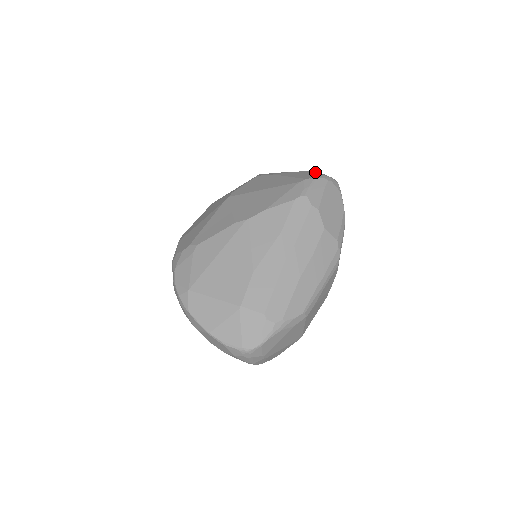
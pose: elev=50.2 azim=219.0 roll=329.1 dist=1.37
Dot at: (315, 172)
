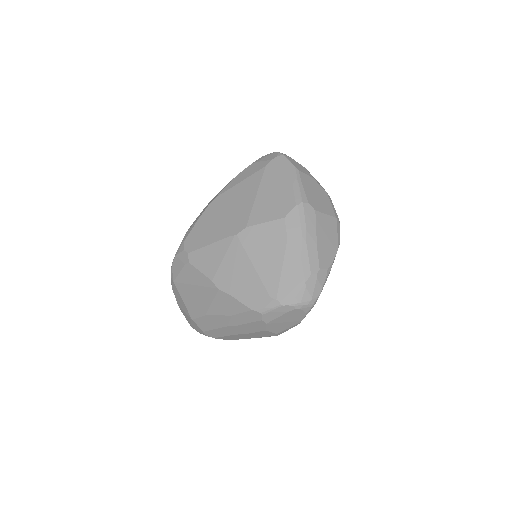
Dot at: (300, 288)
